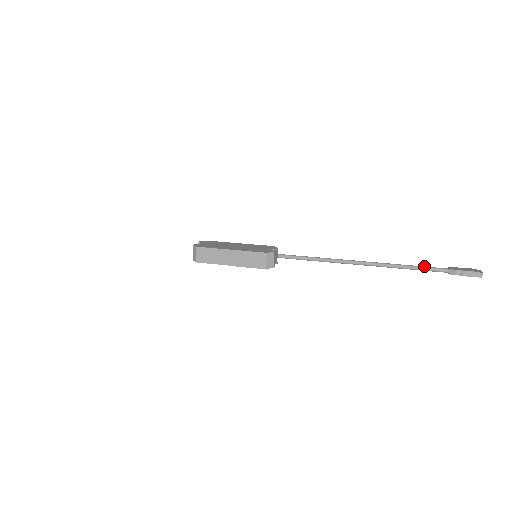
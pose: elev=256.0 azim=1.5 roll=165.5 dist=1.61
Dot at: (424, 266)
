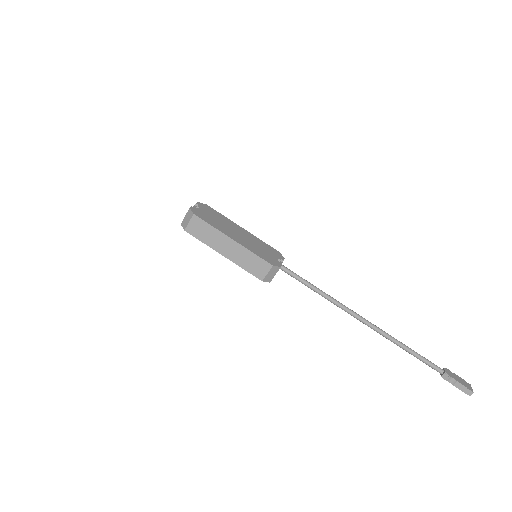
Dot at: occluded
